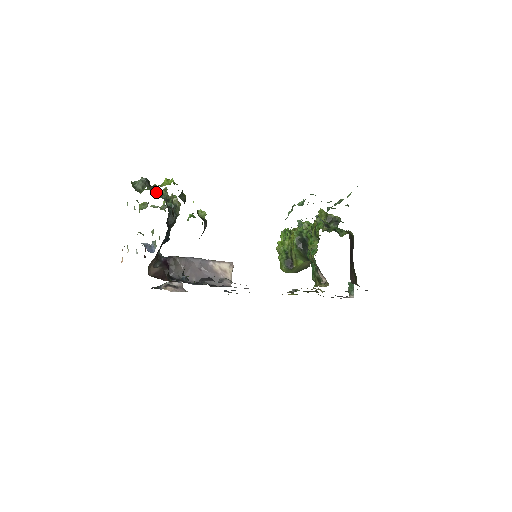
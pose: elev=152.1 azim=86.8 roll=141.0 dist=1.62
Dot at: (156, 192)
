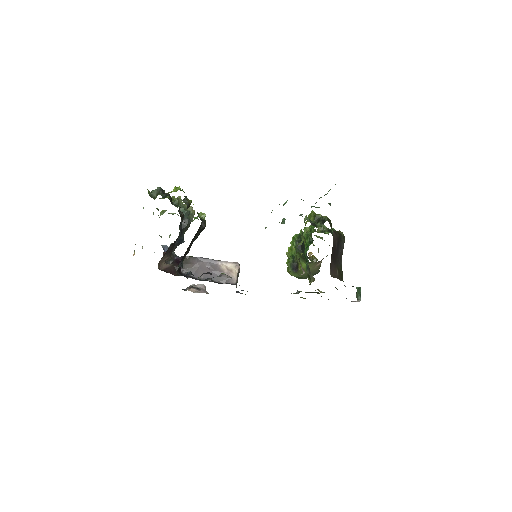
Dot at: occluded
